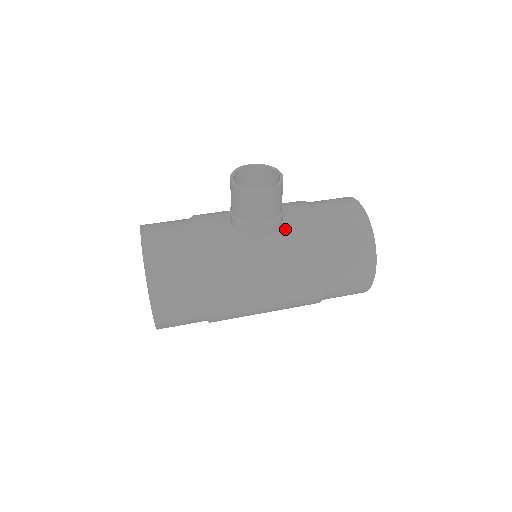
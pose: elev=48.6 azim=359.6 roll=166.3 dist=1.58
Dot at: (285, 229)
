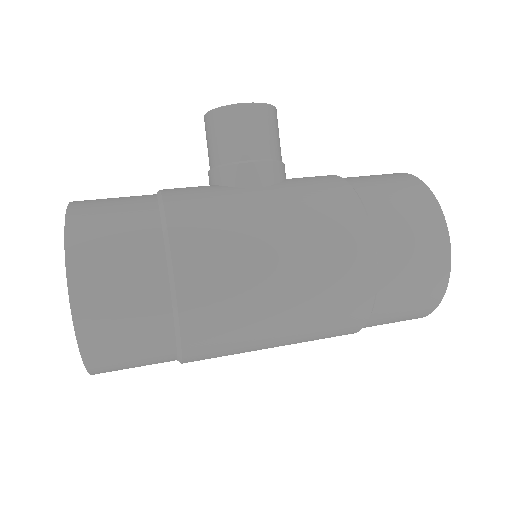
Dot at: (291, 181)
